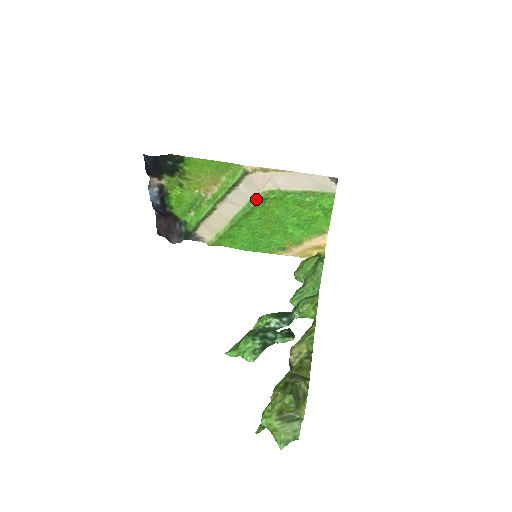
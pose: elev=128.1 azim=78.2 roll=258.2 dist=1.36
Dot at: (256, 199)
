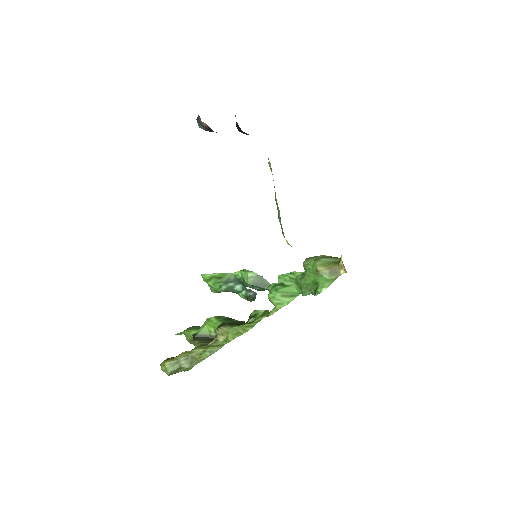
Dot at: (282, 232)
